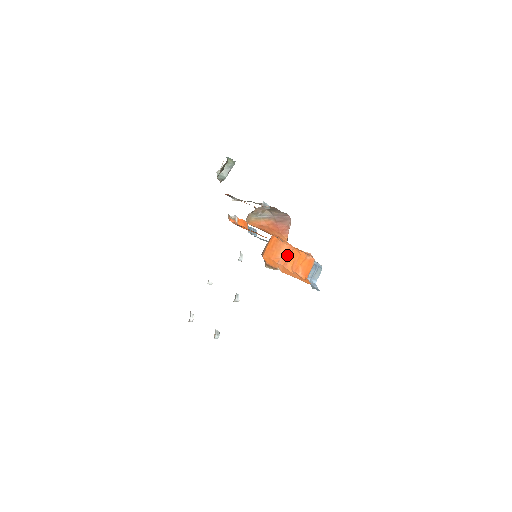
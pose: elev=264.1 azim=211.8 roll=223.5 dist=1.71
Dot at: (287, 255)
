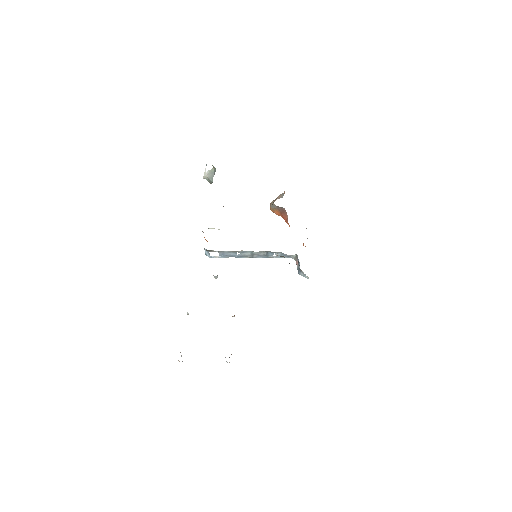
Dot at: occluded
